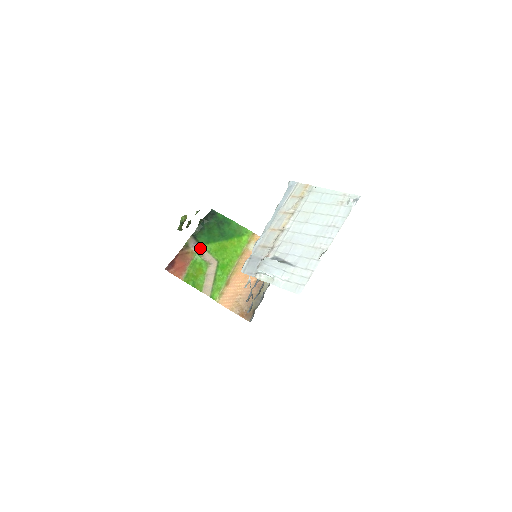
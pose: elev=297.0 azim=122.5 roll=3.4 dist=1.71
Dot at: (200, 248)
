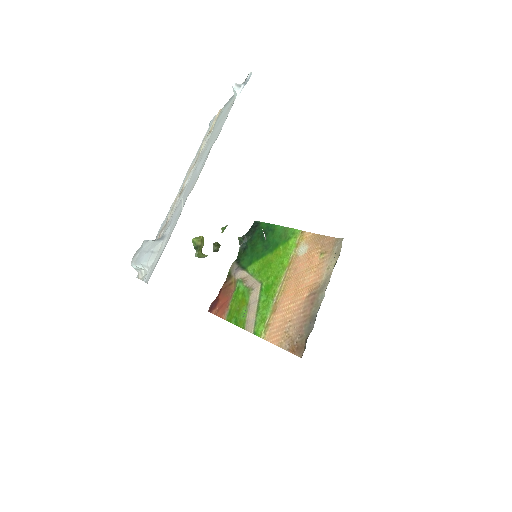
Dot at: (242, 273)
